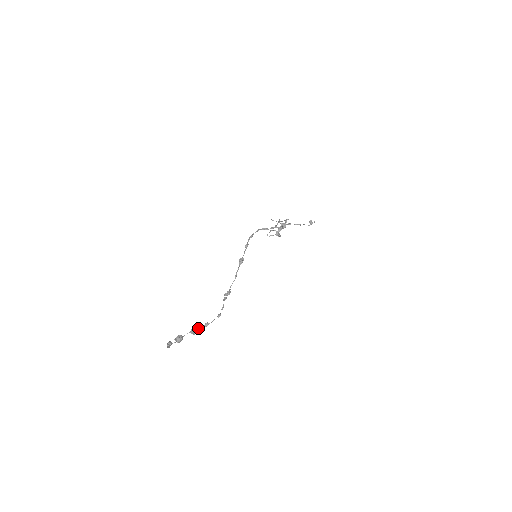
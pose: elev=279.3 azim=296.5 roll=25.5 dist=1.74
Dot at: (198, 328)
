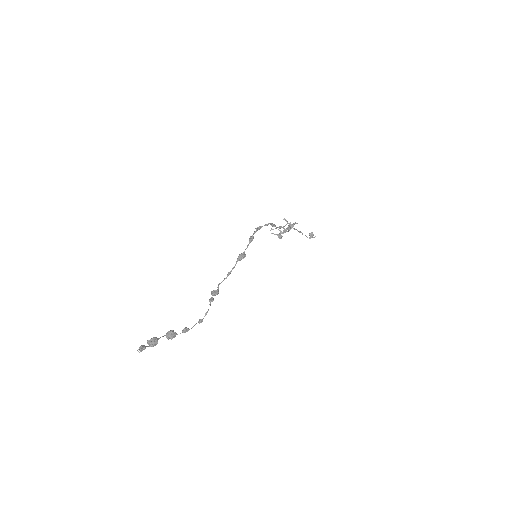
Dot at: occluded
